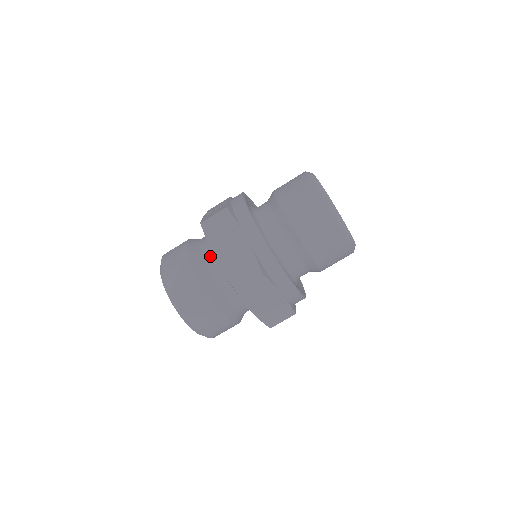
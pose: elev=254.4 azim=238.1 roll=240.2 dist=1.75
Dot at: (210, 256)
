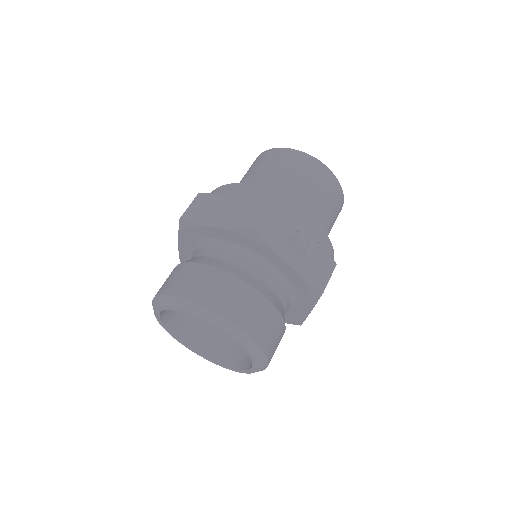
Dot at: occluded
